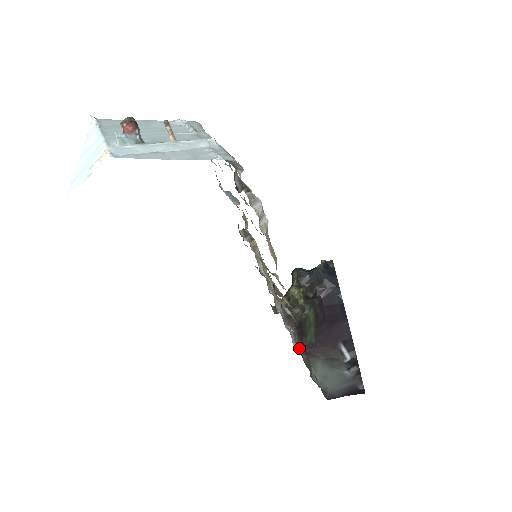
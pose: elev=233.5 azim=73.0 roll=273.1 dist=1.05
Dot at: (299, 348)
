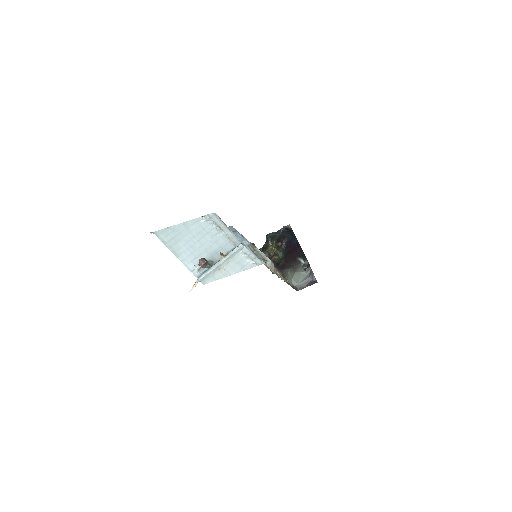
Dot at: occluded
